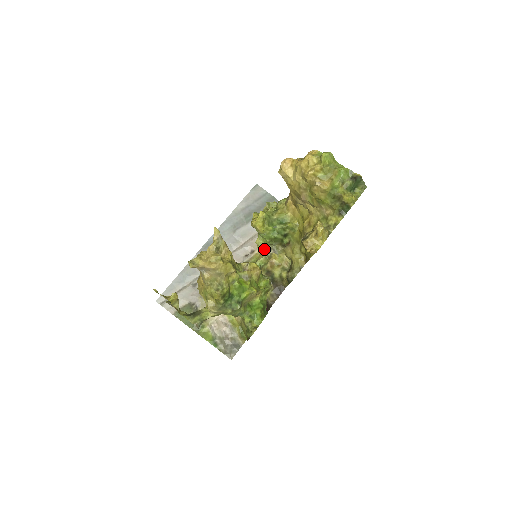
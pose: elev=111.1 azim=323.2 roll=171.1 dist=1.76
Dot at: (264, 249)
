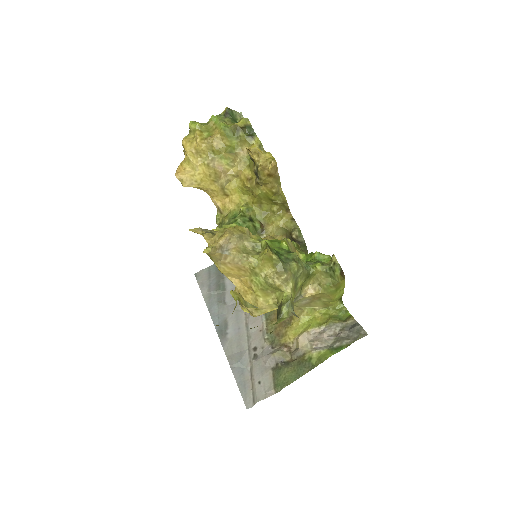
Dot at: occluded
